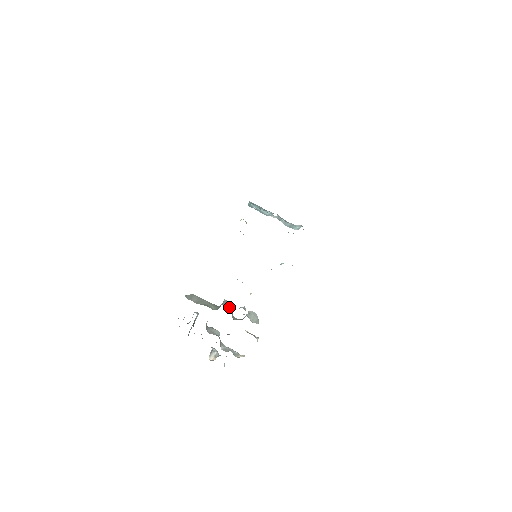
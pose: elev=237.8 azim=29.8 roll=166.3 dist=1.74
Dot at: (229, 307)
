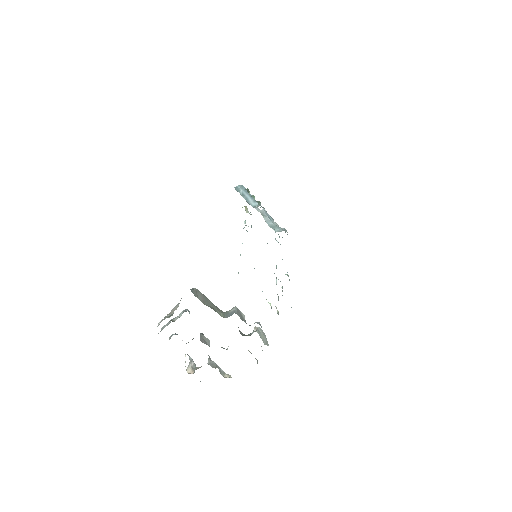
Dot at: (242, 318)
